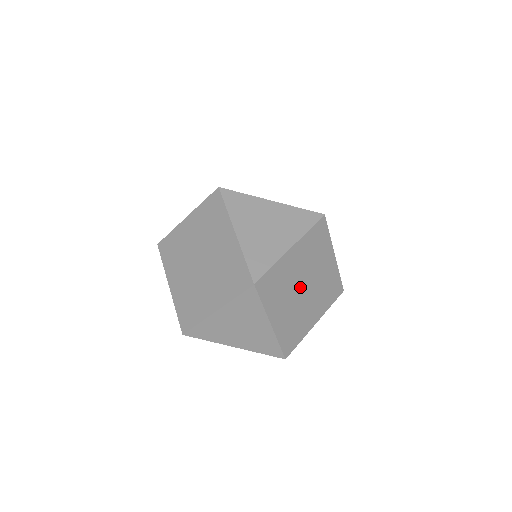
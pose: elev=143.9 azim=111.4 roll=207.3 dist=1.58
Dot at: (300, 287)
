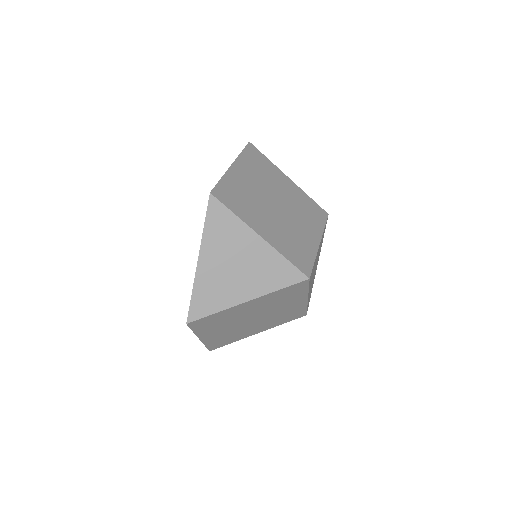
Dot at: occluded
